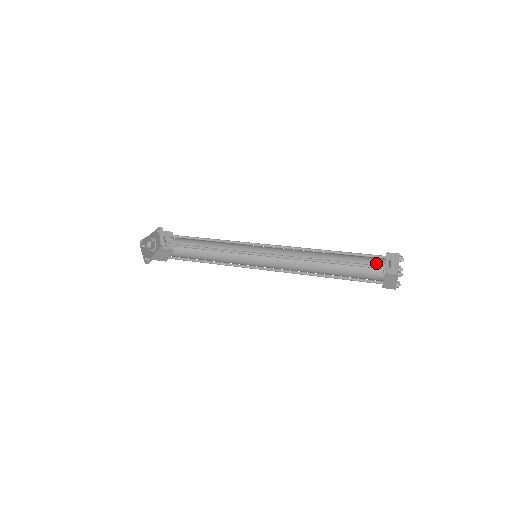
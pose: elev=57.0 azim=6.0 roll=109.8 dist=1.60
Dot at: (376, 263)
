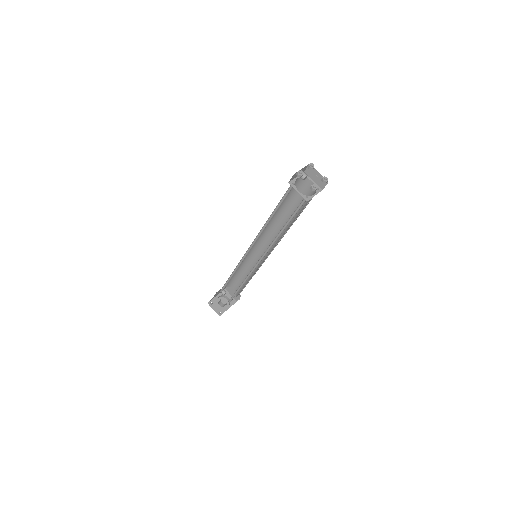
Dot at: (308, 188)
